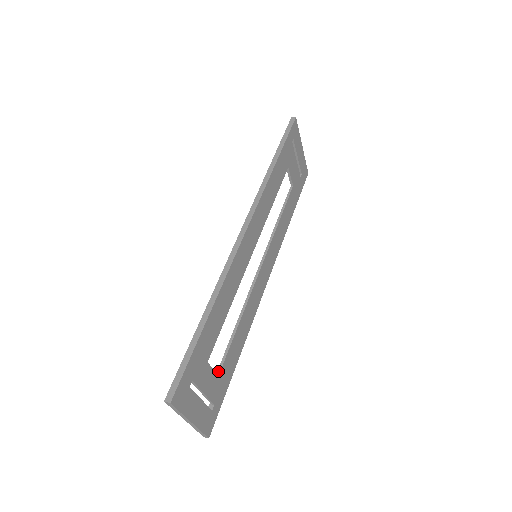
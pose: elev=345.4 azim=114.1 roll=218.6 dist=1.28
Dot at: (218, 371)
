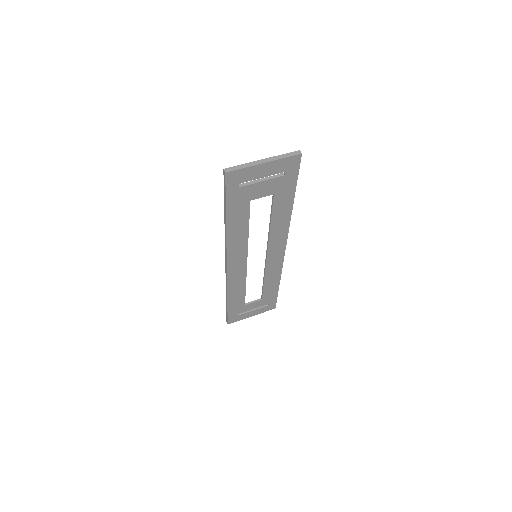
Dot at: (261, 297)
